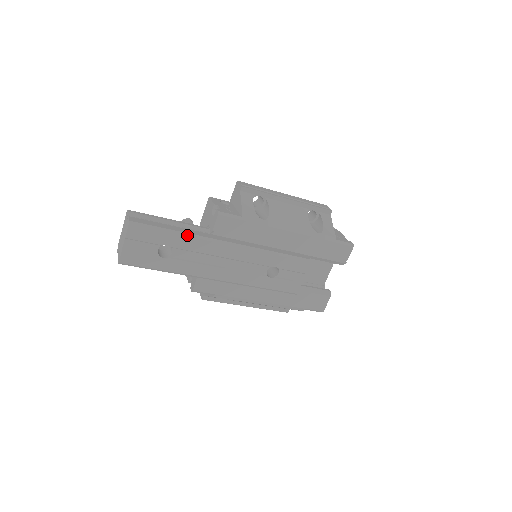
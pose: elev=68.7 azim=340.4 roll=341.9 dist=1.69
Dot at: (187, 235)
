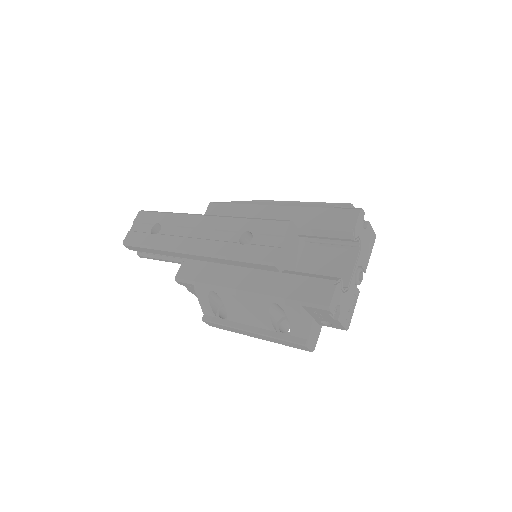
Dot at: (175, 213)
